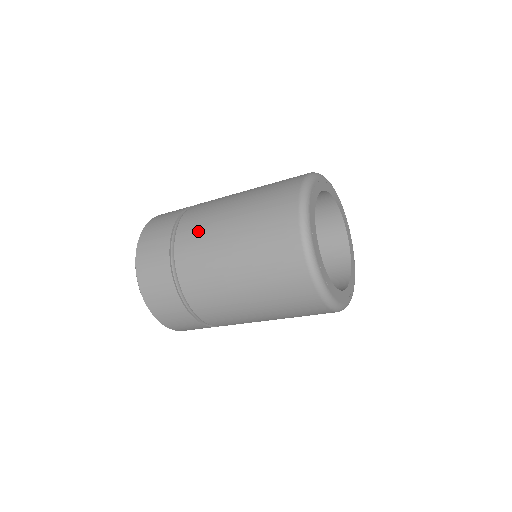
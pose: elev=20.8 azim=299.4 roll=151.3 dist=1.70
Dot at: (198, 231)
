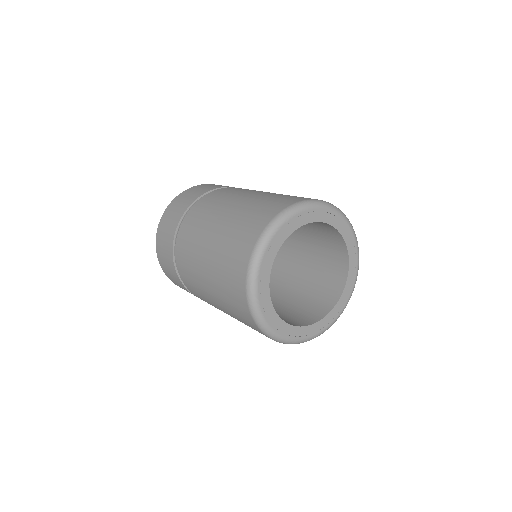
Dot at: (187, 258)
